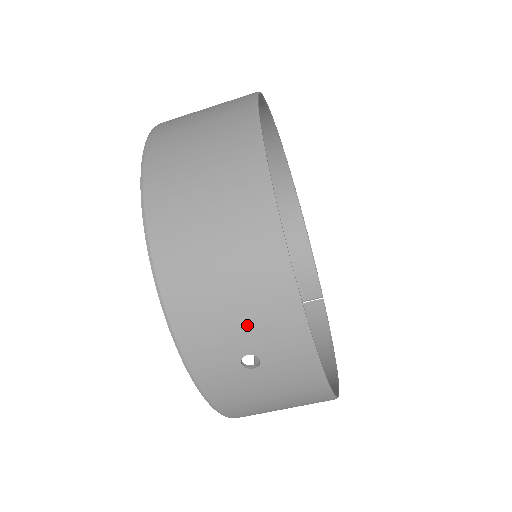
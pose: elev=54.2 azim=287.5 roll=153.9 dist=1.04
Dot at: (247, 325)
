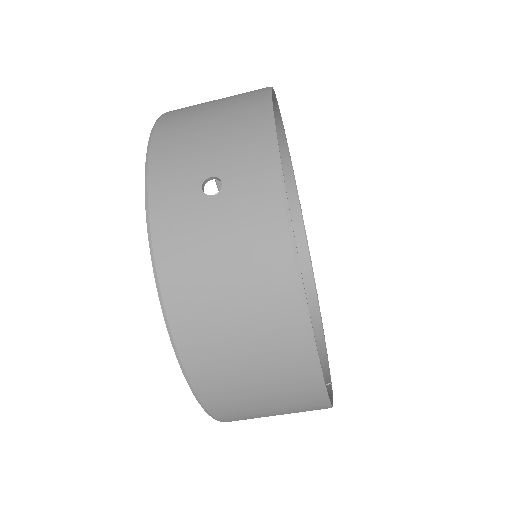
Dot at: (219, 147)
